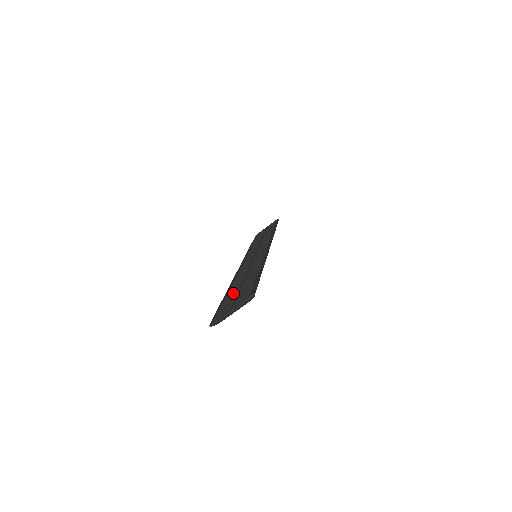
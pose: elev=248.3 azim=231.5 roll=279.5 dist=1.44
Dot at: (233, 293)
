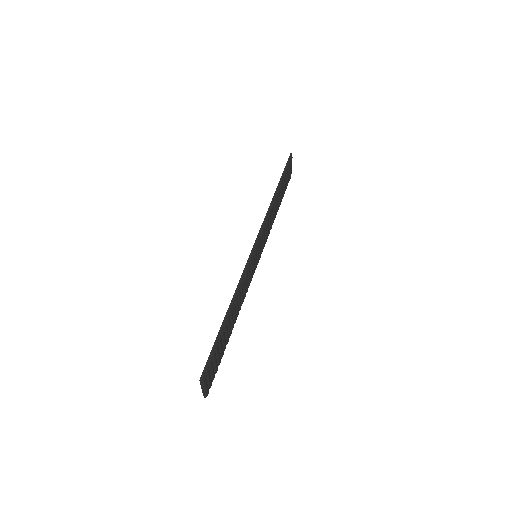
Dot at: occluded
